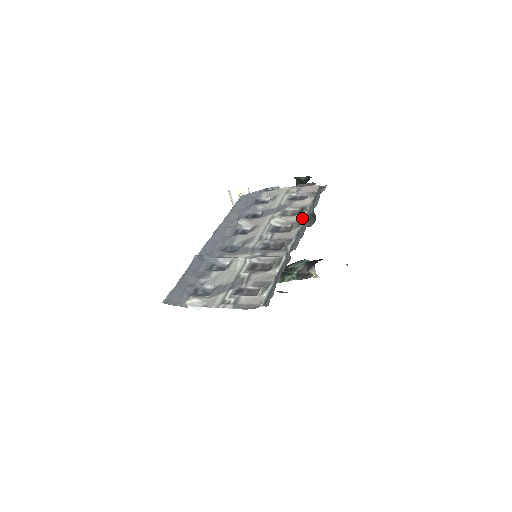
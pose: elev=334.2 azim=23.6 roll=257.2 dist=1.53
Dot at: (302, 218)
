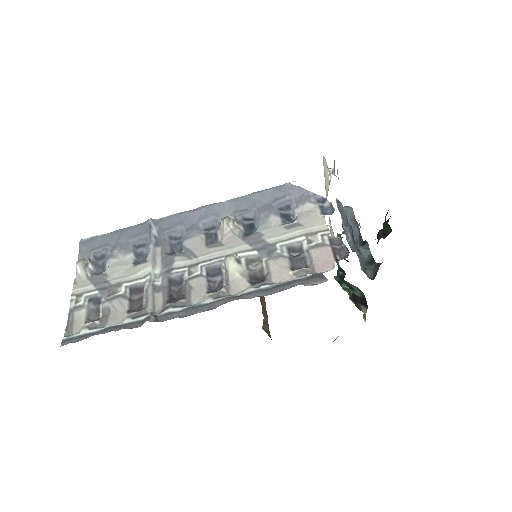
Dot at: (240, 291)
